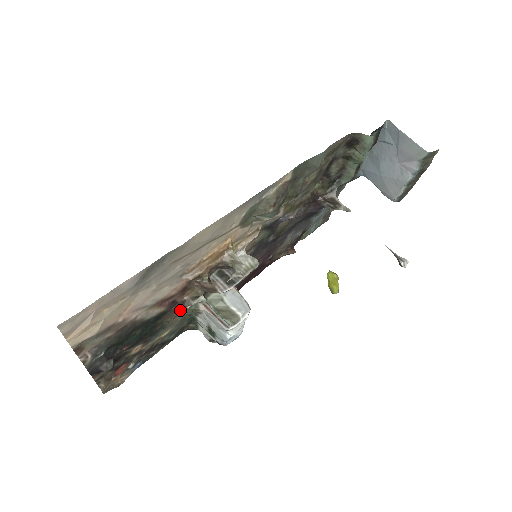
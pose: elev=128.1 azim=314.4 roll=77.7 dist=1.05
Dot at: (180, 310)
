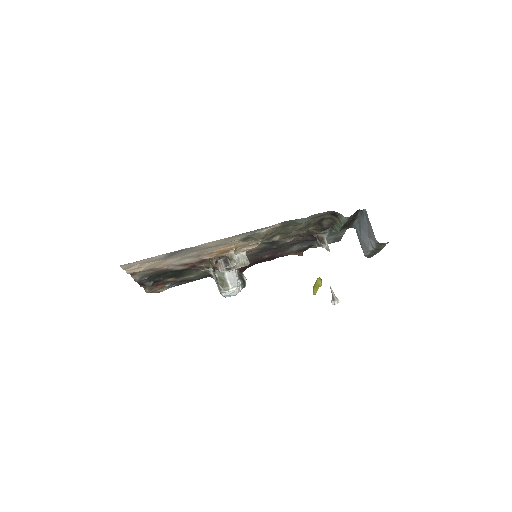
Dot at: (198, 270)
